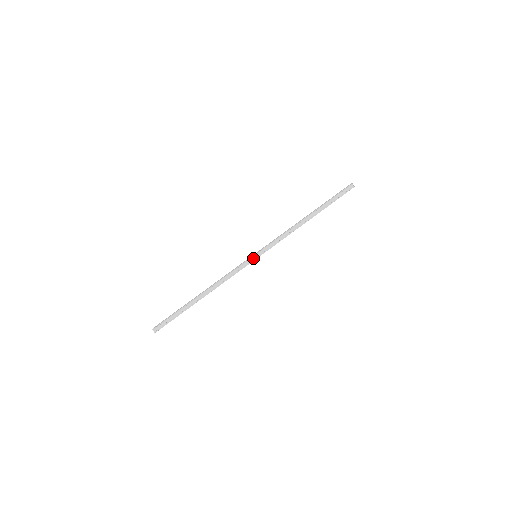
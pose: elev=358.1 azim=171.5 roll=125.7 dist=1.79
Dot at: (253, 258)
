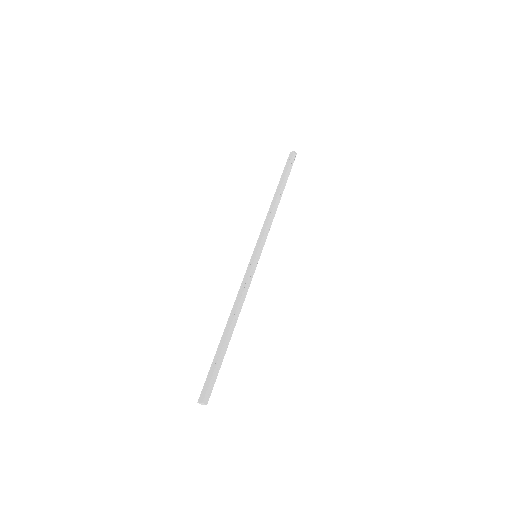
Dot at: (256, 259)
